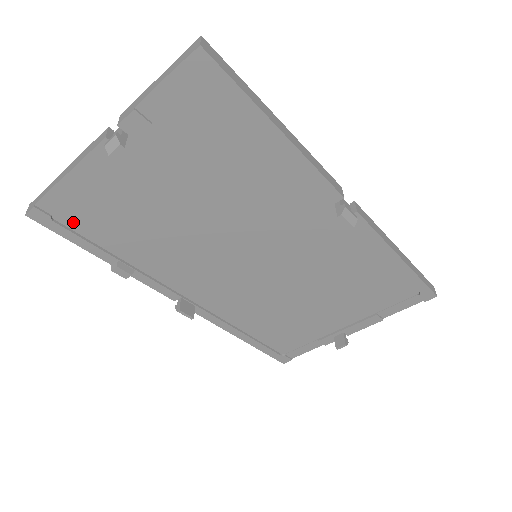
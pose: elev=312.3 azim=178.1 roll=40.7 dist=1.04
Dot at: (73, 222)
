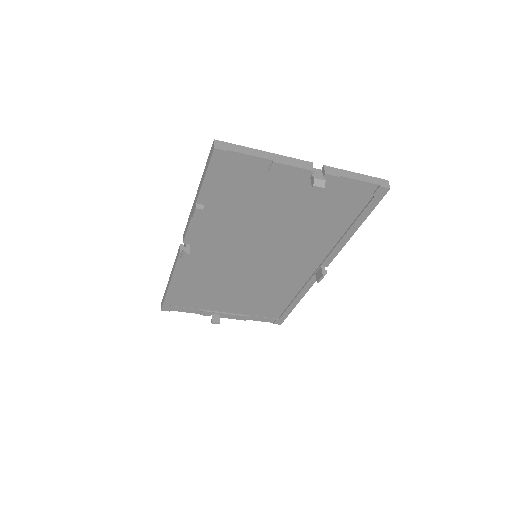
Dot at: (224, 172)
